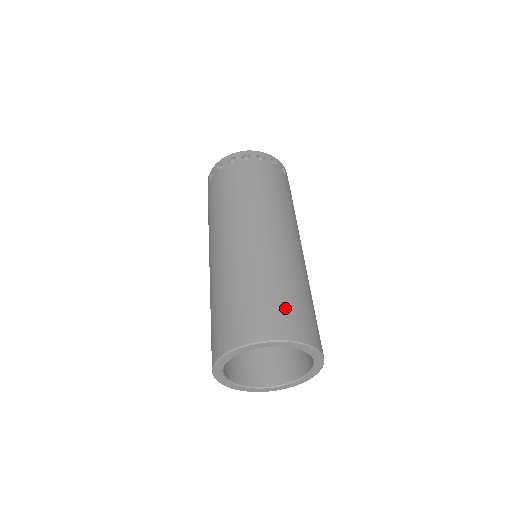
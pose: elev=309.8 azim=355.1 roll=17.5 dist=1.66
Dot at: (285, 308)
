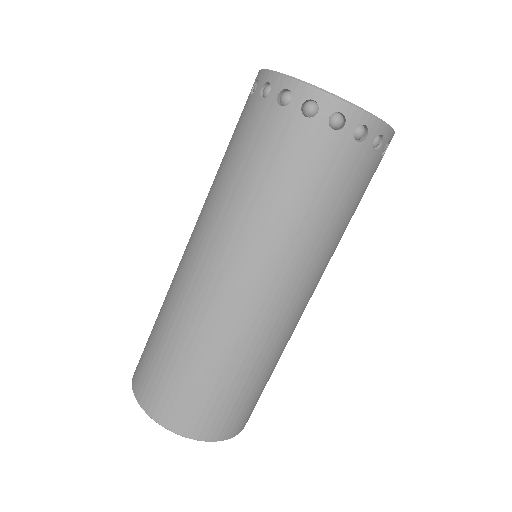
Dot at: (163, 380)
